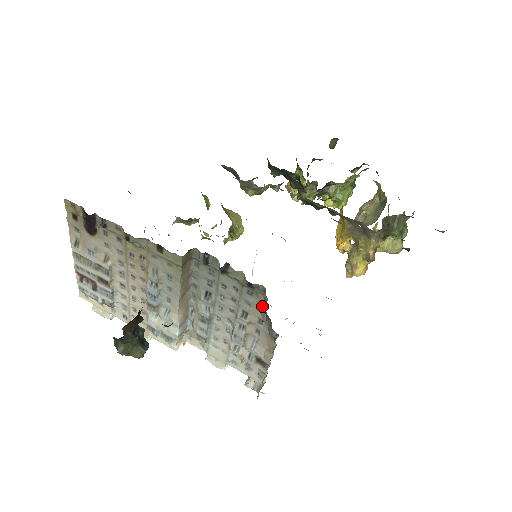
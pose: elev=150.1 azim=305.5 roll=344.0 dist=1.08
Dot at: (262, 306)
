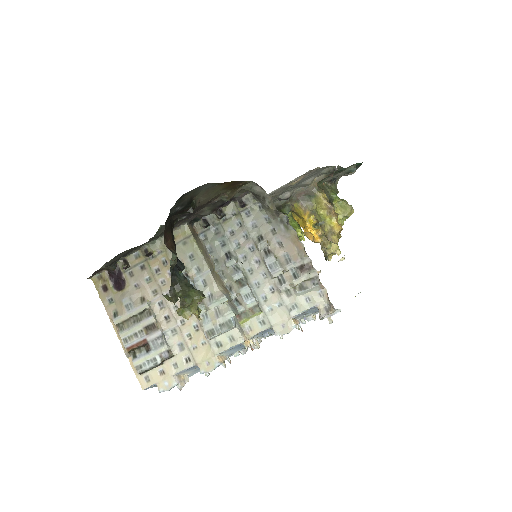
Dot at: (263, 216)
